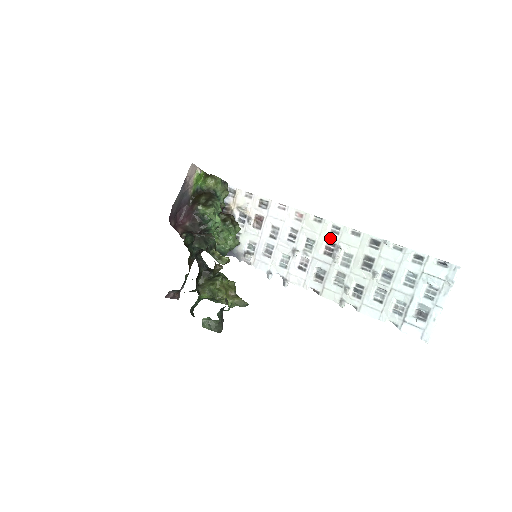
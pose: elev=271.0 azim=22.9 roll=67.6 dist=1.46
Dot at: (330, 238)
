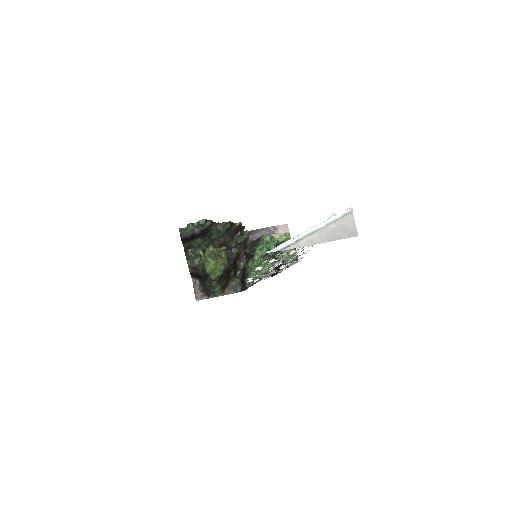
Dot at: occluded
